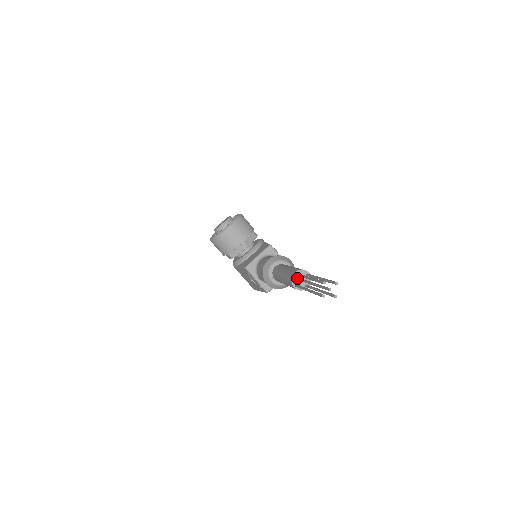
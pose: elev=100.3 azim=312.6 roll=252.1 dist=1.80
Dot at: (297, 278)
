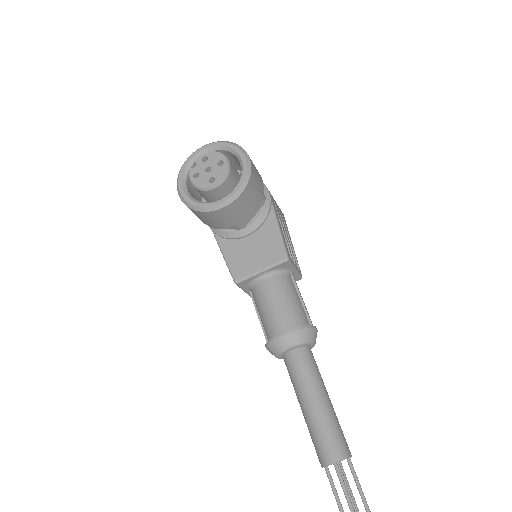
Dot at: (333, 464)
